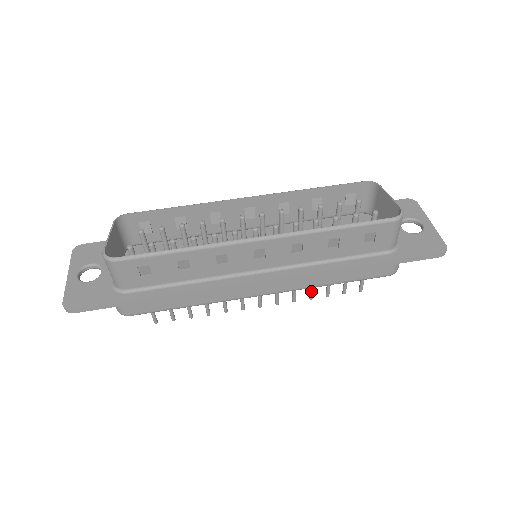
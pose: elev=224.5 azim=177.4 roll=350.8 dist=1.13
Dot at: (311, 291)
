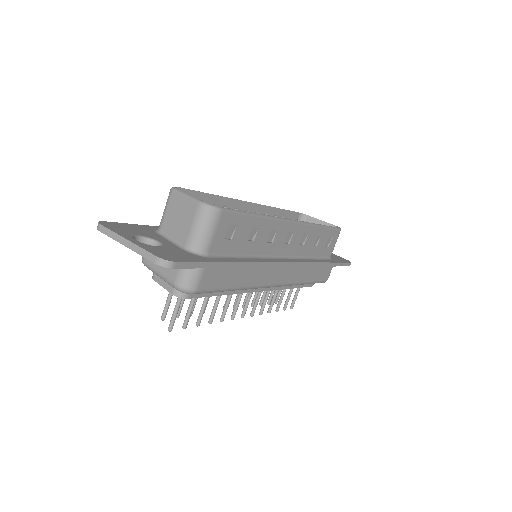
Dot at: (273, 302)
